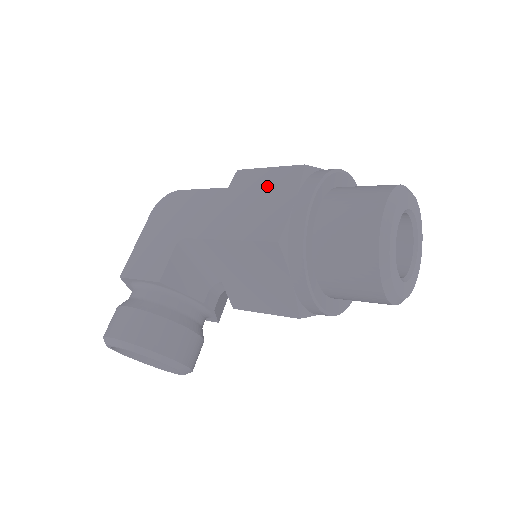
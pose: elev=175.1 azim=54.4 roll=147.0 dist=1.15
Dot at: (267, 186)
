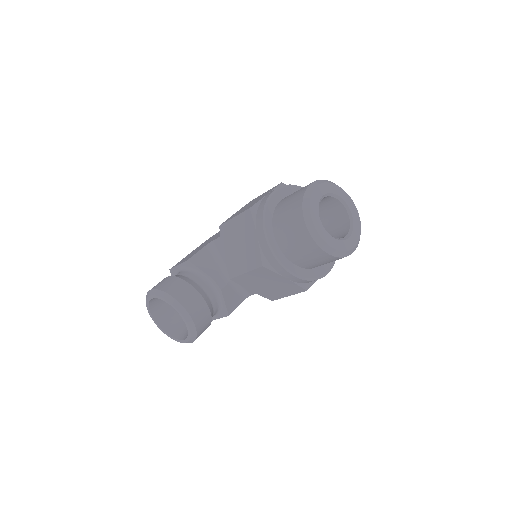
Dot at: occluded
